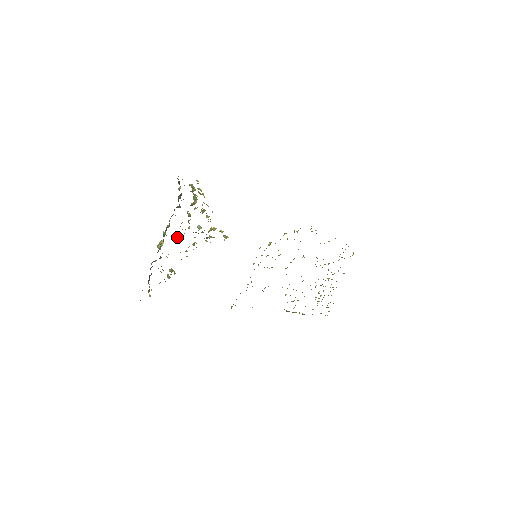
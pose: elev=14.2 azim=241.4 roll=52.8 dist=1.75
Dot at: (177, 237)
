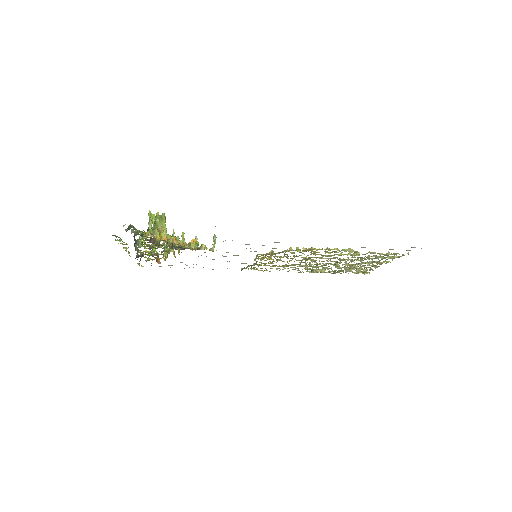
Dot at: (153, 246)
